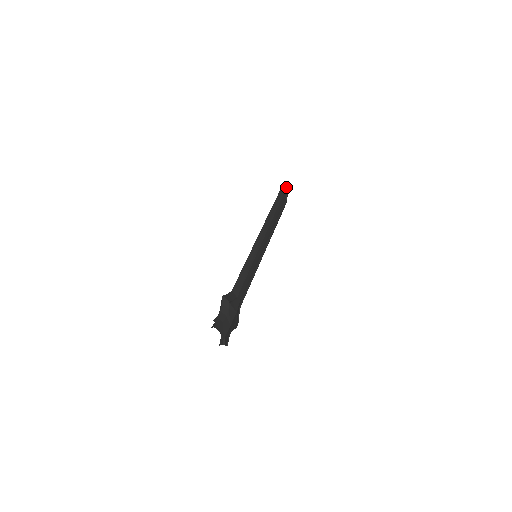
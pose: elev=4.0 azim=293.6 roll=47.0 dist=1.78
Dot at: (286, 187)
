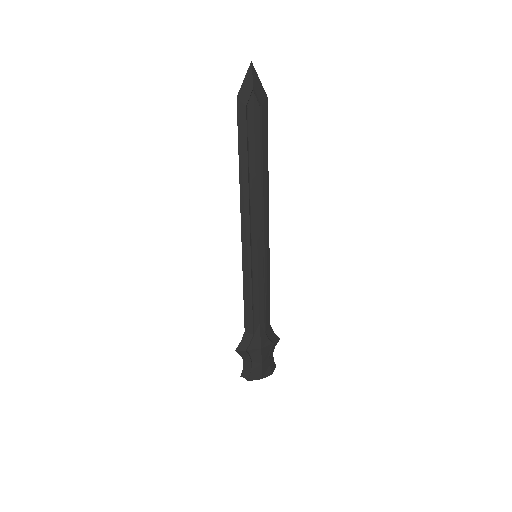
Dot at: (247, 81)
